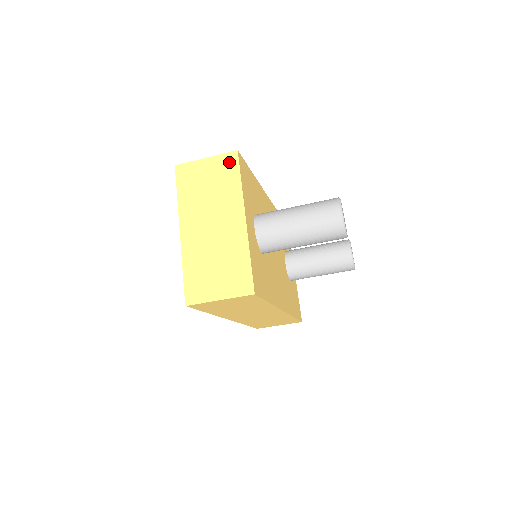
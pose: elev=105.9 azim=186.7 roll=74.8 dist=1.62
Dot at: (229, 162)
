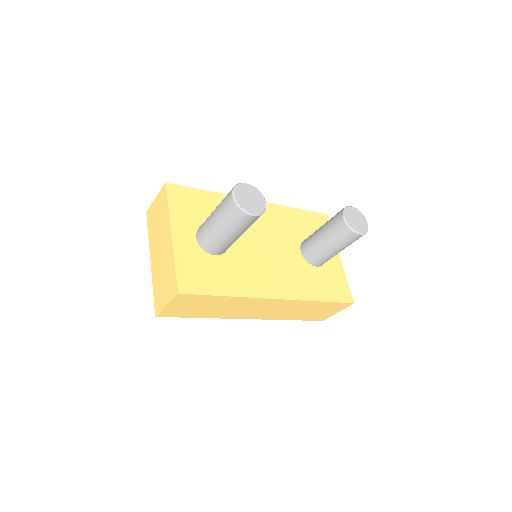
Dot at: (163, 194)
